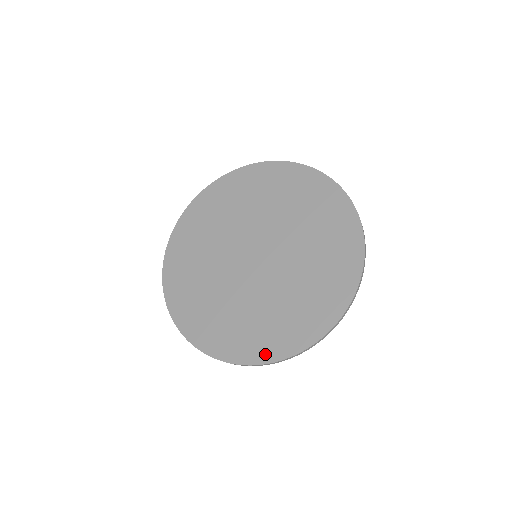
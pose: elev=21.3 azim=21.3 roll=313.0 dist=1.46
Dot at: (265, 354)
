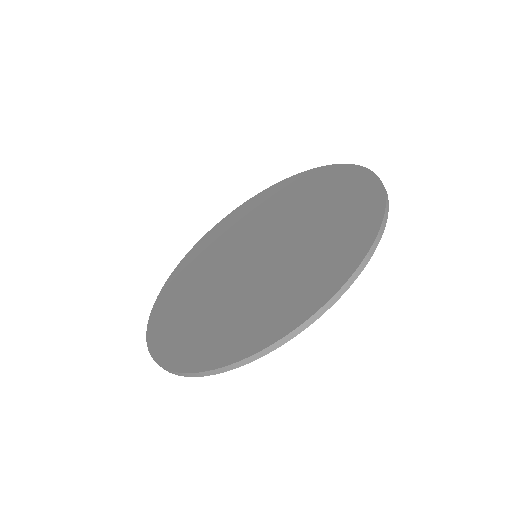
Dot at: (174, 357)
